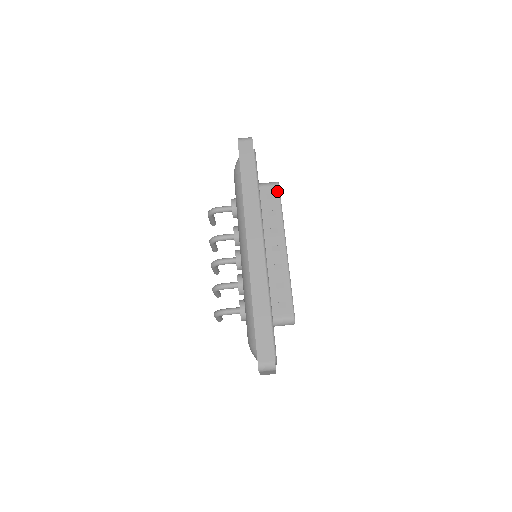
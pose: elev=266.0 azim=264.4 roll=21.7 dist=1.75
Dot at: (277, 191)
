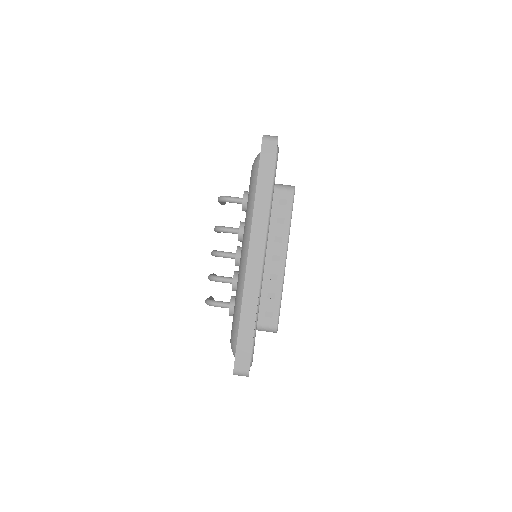
Dot at: (291, 198)
